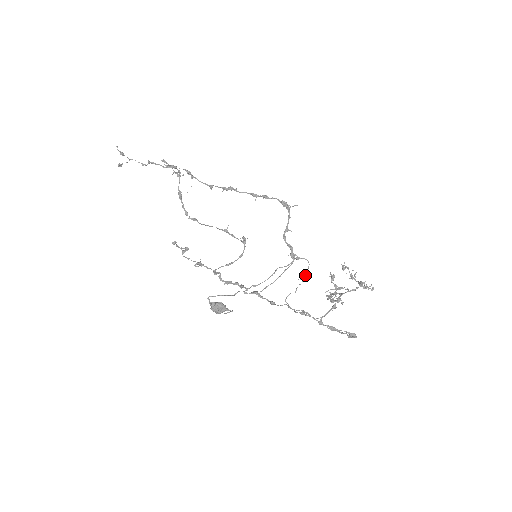
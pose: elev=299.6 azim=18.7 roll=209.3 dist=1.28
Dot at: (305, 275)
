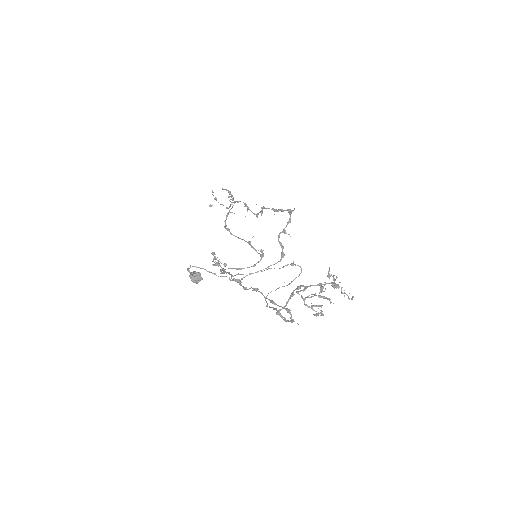
Dot at: (293, 280)
